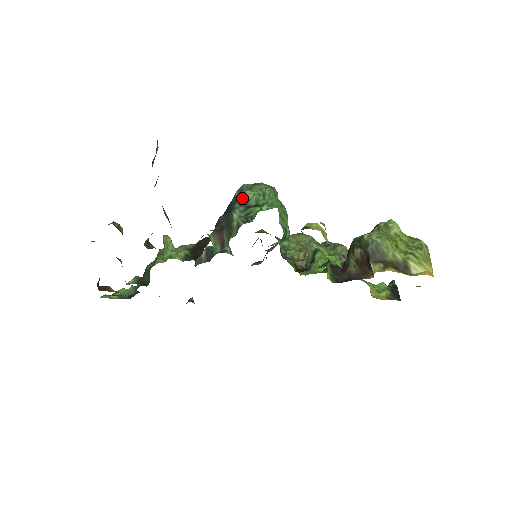
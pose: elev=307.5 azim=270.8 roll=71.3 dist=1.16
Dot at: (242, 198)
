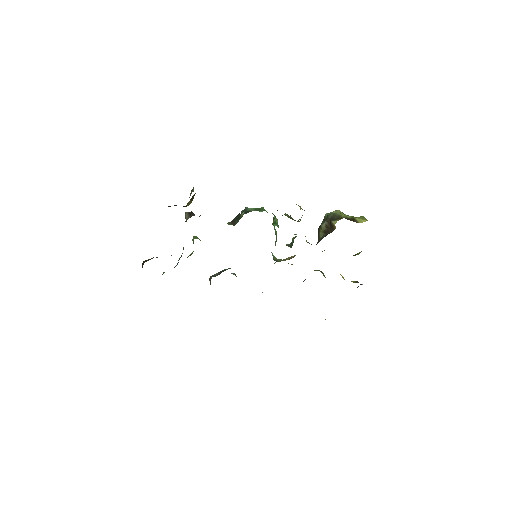
Dot at: (246, 211)
